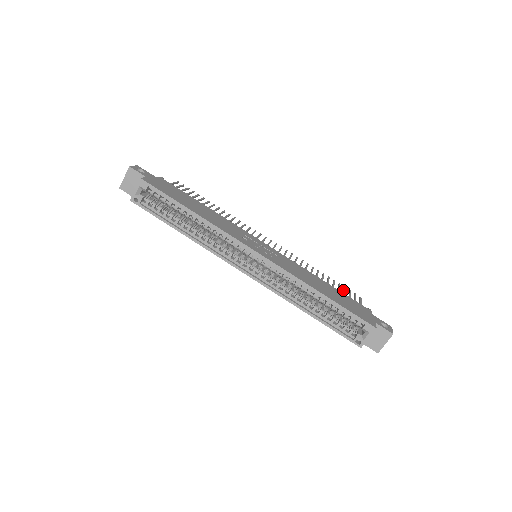
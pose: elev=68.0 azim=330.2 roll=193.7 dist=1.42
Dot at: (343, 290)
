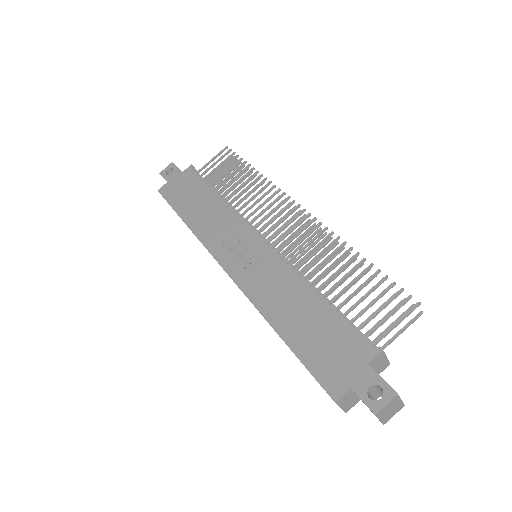
Dot at: (380, 294)
